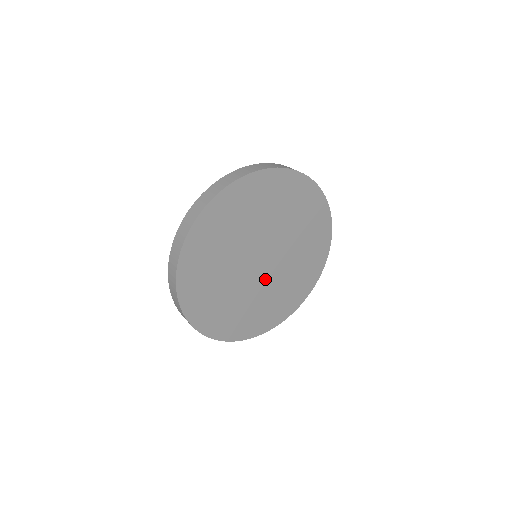
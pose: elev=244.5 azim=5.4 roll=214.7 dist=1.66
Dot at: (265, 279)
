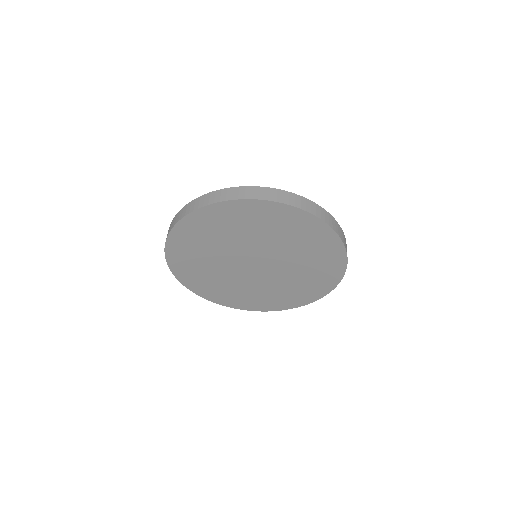
Dot at: (265, 277)
